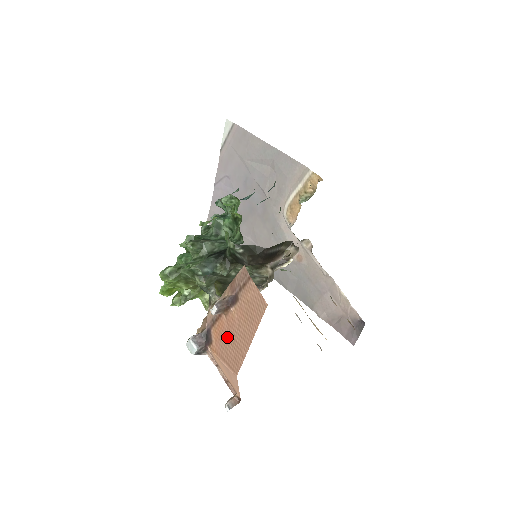
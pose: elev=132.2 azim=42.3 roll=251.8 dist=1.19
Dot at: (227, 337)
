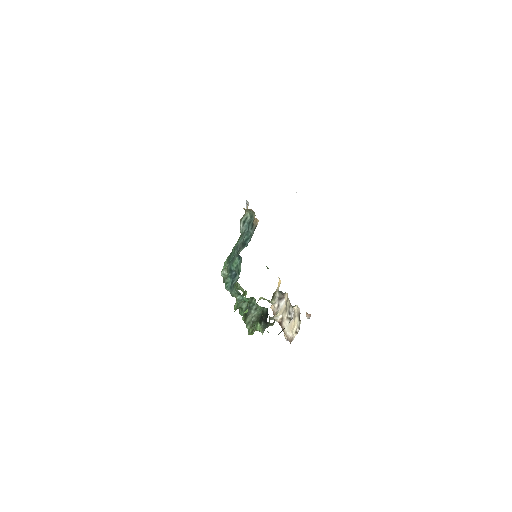
Dot at: occluded
